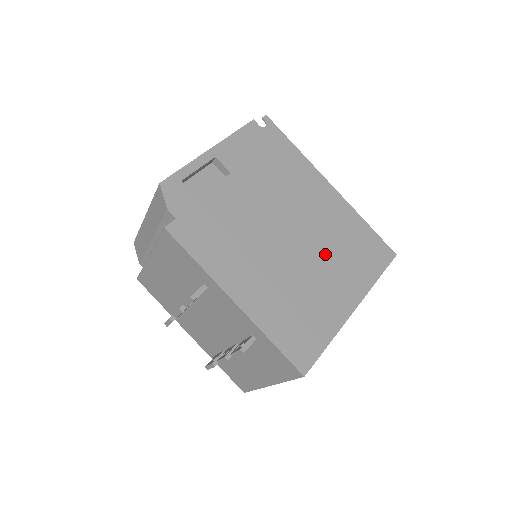
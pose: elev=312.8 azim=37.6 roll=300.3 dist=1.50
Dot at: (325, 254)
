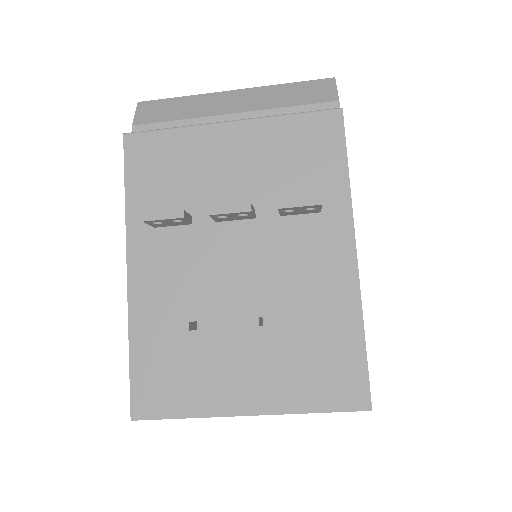
Dot at: occluded
